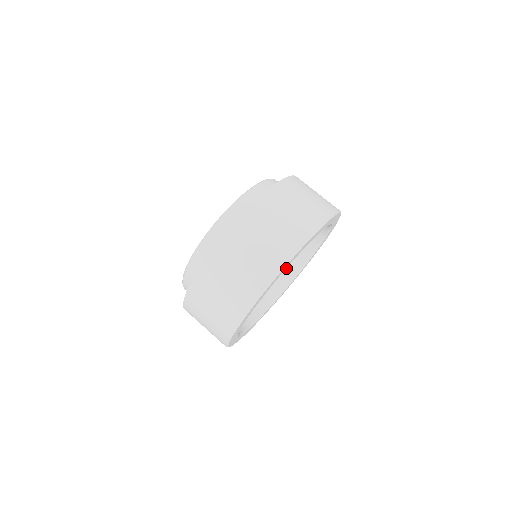
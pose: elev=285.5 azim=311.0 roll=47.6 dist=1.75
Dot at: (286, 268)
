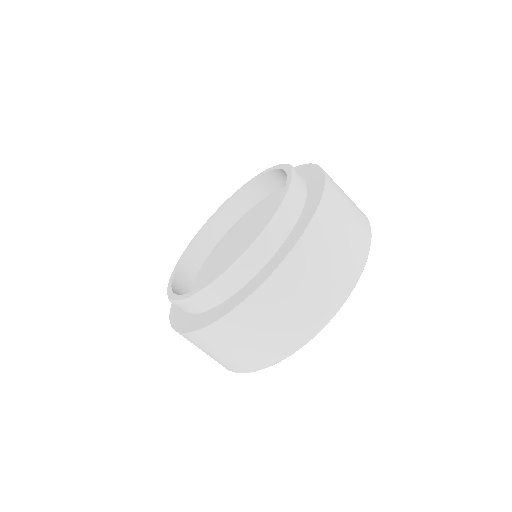
Dot at: occluded
